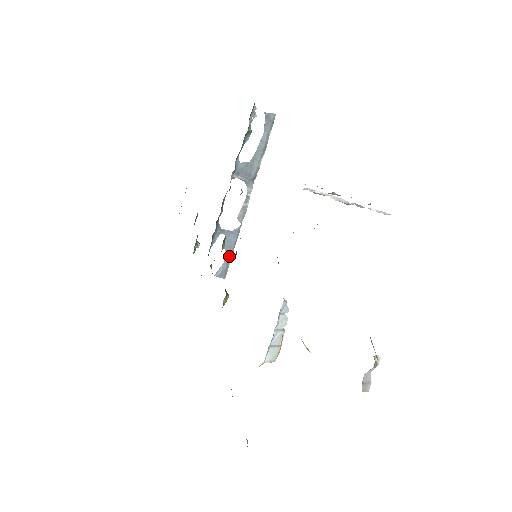
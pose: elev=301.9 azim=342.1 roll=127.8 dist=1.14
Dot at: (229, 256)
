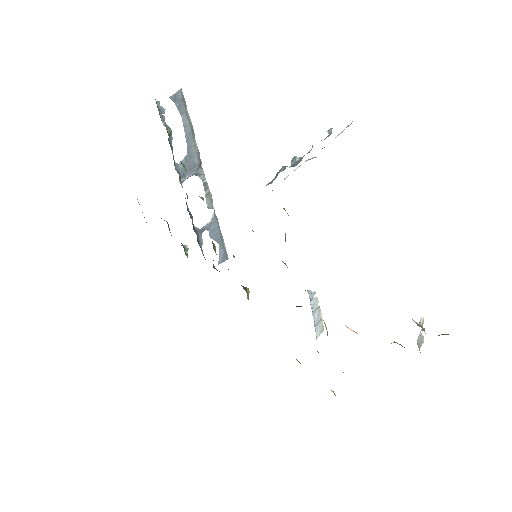
Dot at: (220, 241)
